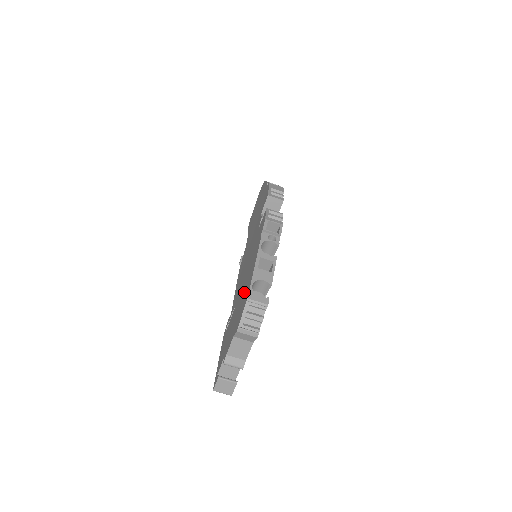
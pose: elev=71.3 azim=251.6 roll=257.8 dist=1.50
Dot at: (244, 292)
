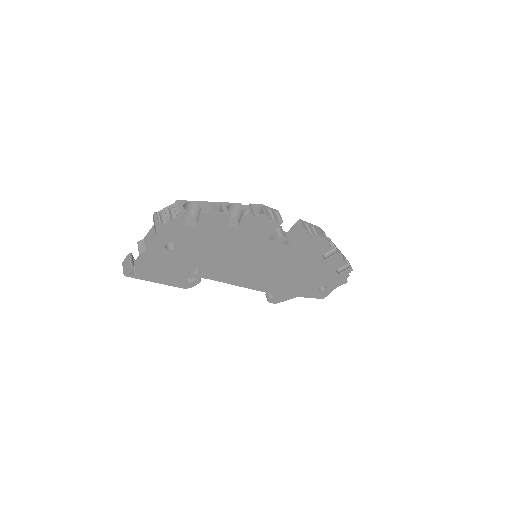
Dot at: occluded
